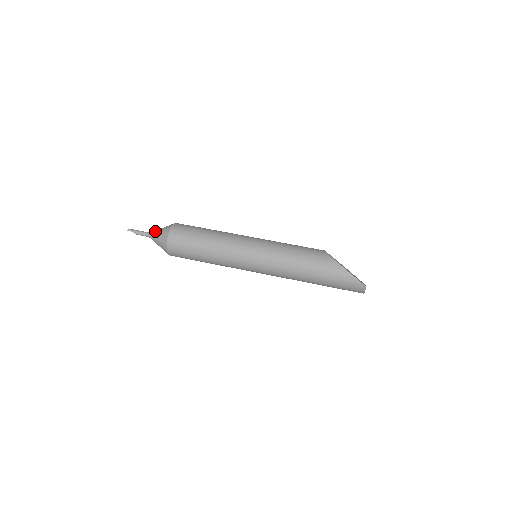
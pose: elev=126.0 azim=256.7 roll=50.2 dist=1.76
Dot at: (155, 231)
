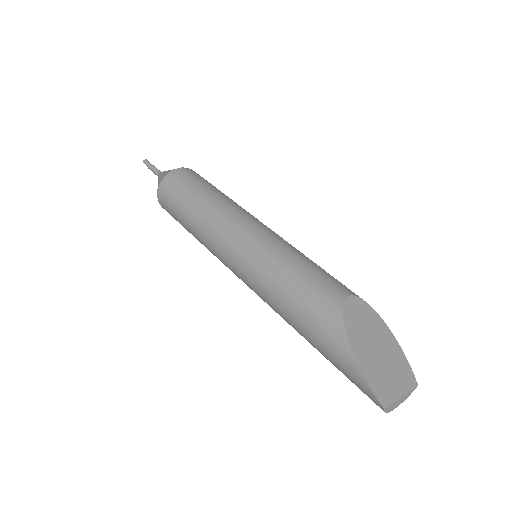
Dot at: (161, 172)
